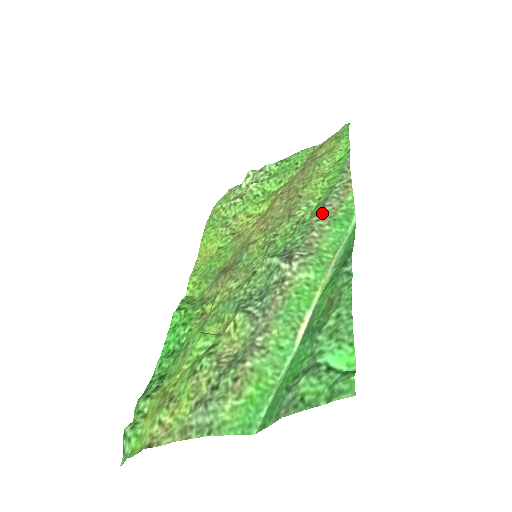
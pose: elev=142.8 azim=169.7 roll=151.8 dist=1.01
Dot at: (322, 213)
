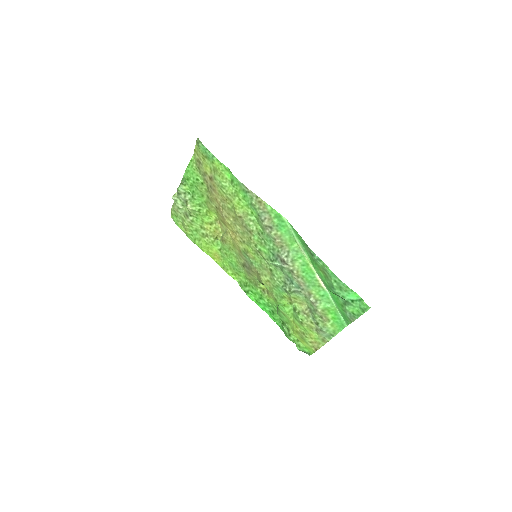
Dot at: (267, 226)
